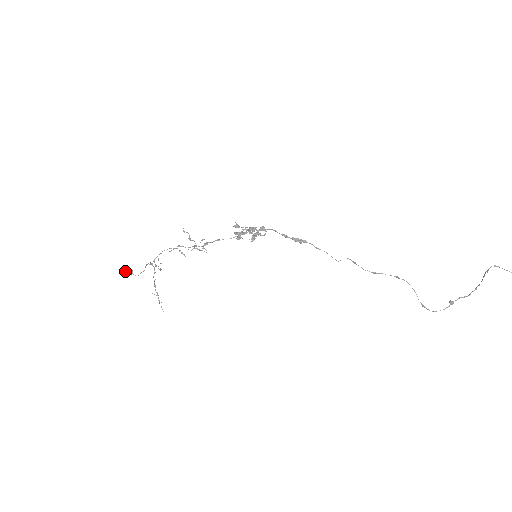
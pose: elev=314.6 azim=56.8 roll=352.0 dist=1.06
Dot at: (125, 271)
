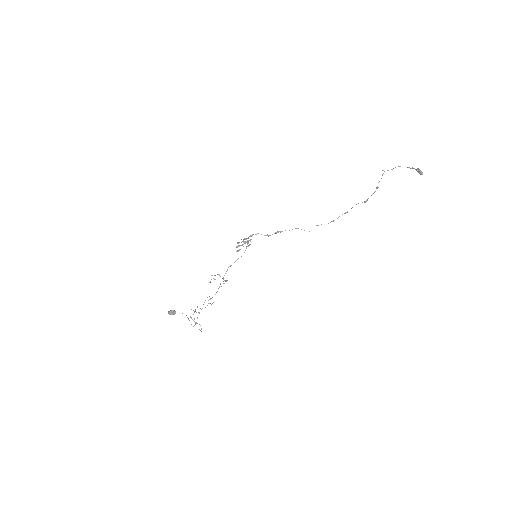
Dot at: (170, 311)
